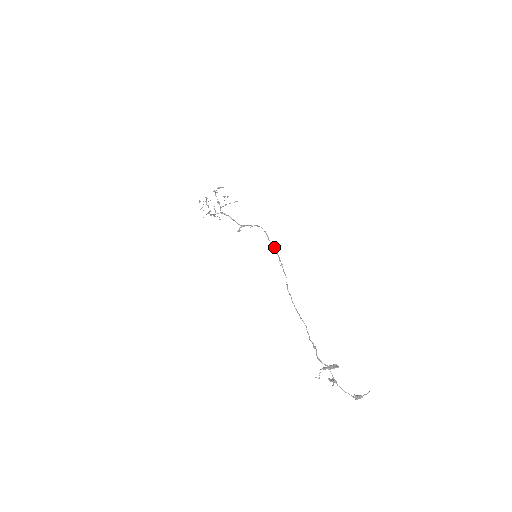
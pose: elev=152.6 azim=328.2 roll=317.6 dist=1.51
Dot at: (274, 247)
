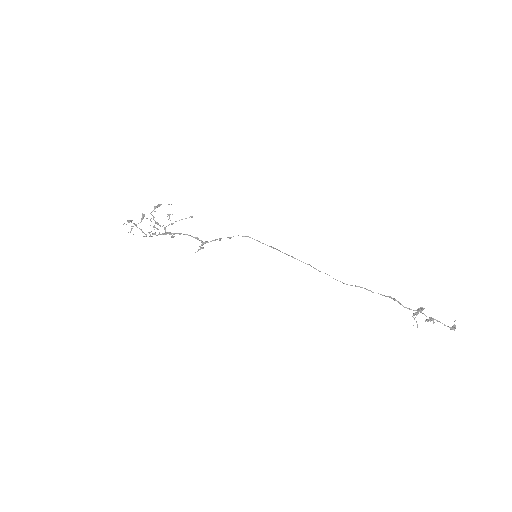
Dot at: (271, 246)
